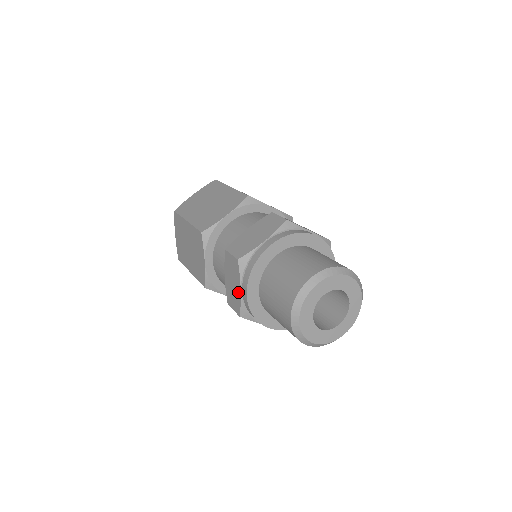
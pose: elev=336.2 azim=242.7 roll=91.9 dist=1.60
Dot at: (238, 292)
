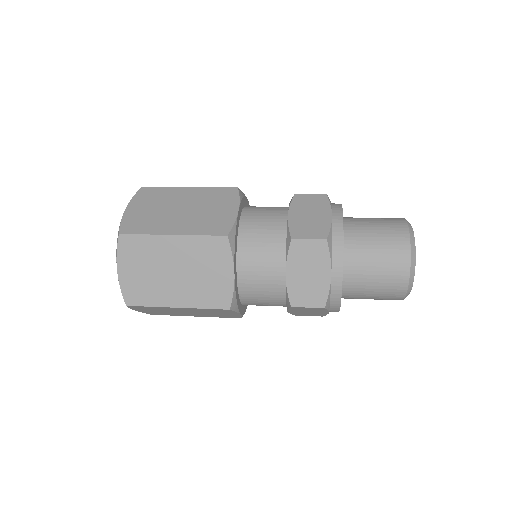
Dot at: (324, 279)
